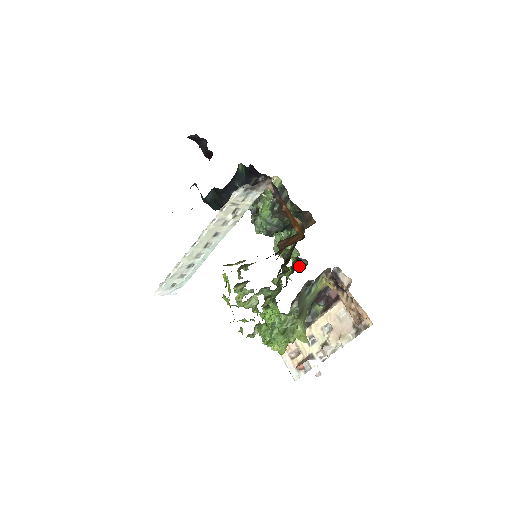
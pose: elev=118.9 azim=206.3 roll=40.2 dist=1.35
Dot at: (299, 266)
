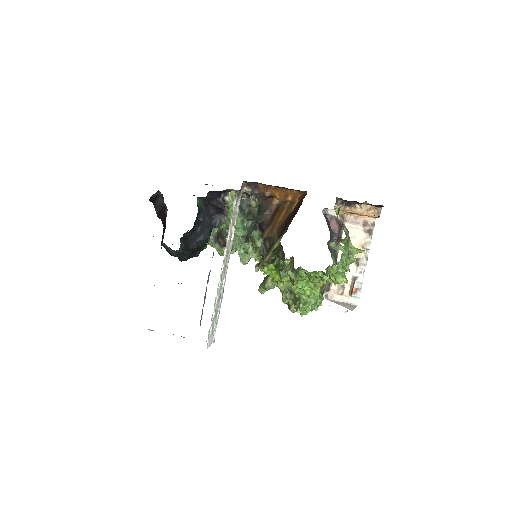
Dot at: occluded
